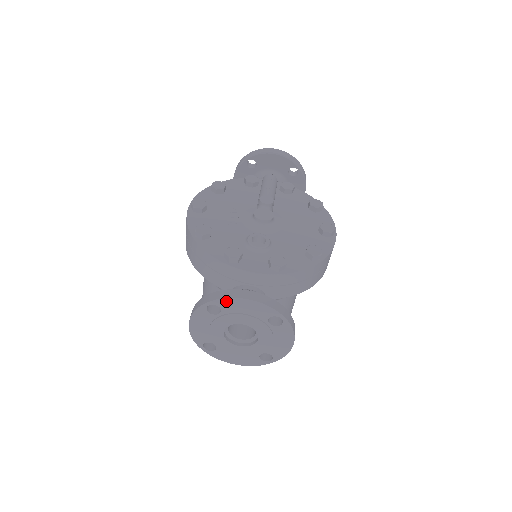
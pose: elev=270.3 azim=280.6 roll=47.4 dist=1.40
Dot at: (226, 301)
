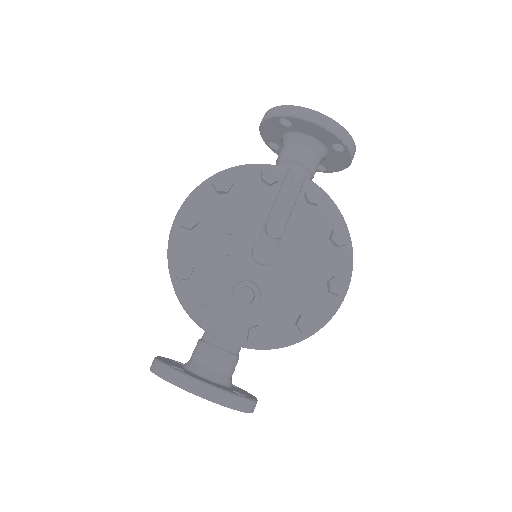
Dot at: (183, 388)
